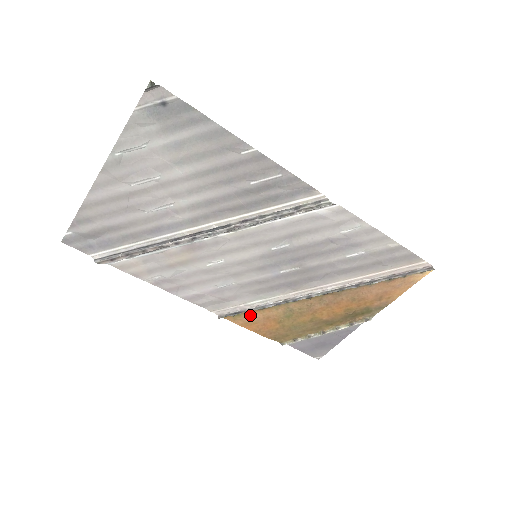
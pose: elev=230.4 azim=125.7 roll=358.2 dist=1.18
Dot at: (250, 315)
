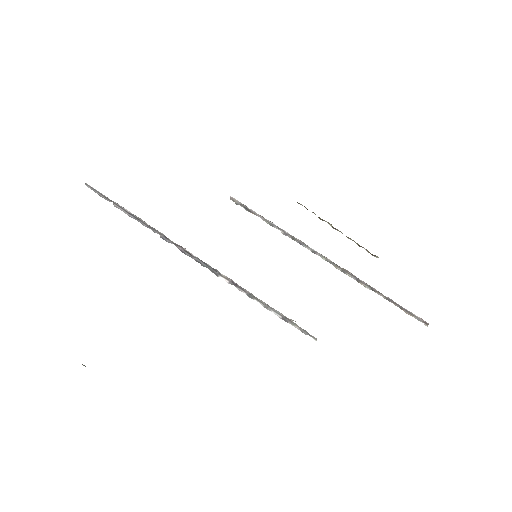
Dot at: occluded
